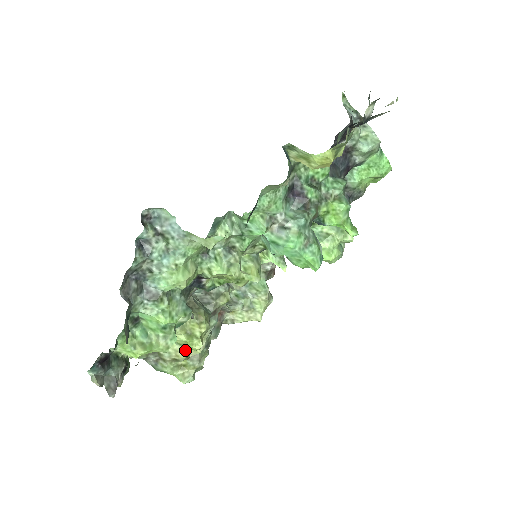
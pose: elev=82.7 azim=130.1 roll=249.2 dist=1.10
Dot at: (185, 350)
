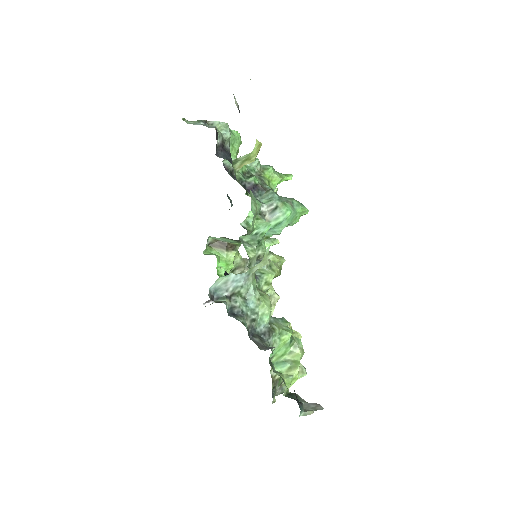
Dot at: occluded
